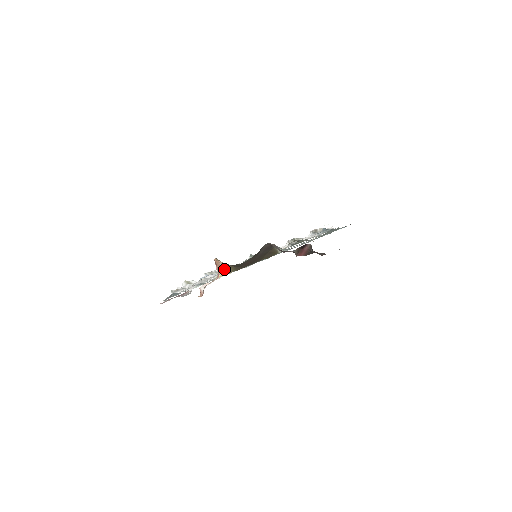
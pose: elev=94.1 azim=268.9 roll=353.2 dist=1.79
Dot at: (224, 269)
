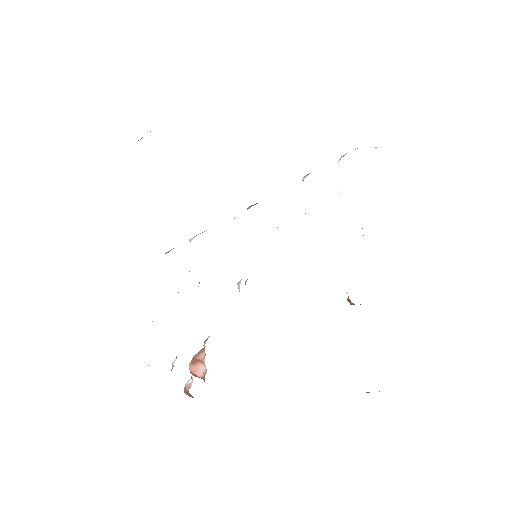
Dot at: occluded
